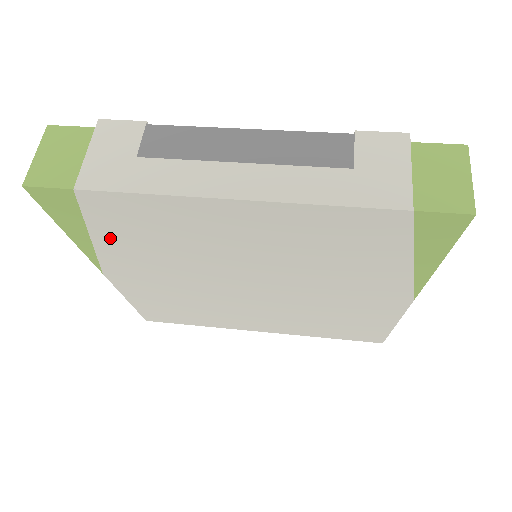
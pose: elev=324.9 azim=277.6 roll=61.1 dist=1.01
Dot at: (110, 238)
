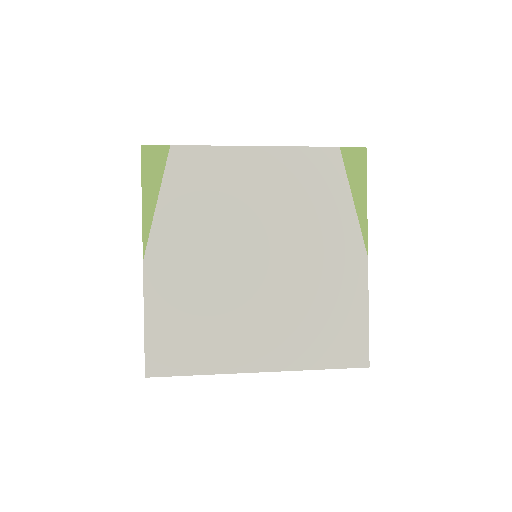
Dot at: (171, 199)
